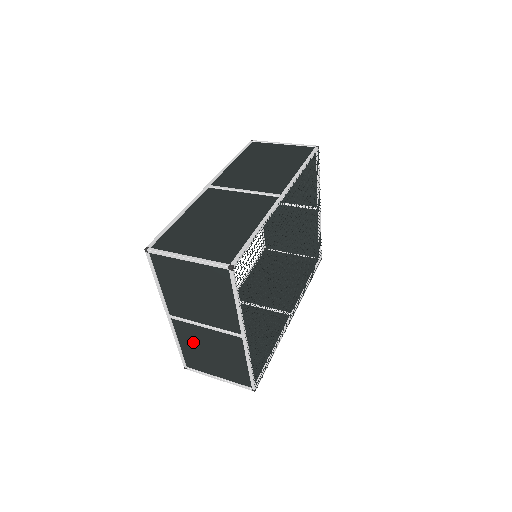
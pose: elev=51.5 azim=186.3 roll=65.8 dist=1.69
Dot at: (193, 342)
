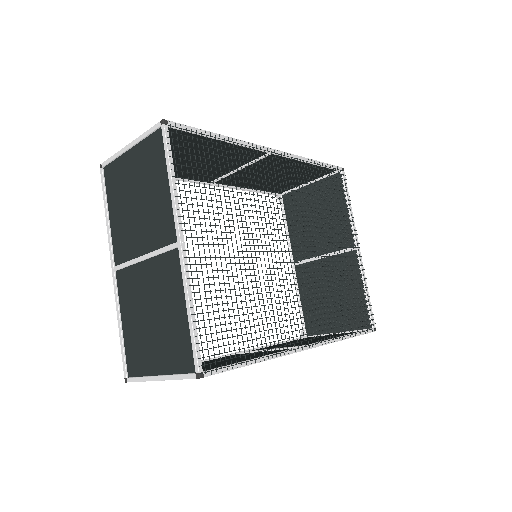
Dot at: (134, 308)
